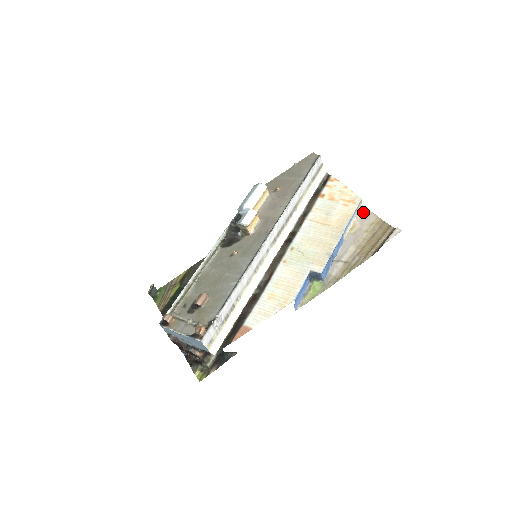
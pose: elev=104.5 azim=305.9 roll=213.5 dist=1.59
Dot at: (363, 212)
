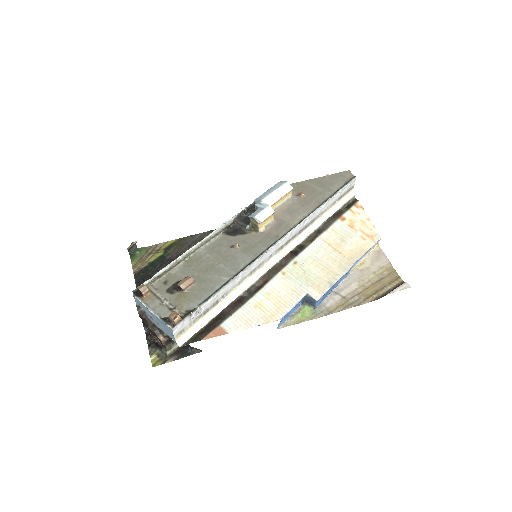
Dot at: (377, 251)
